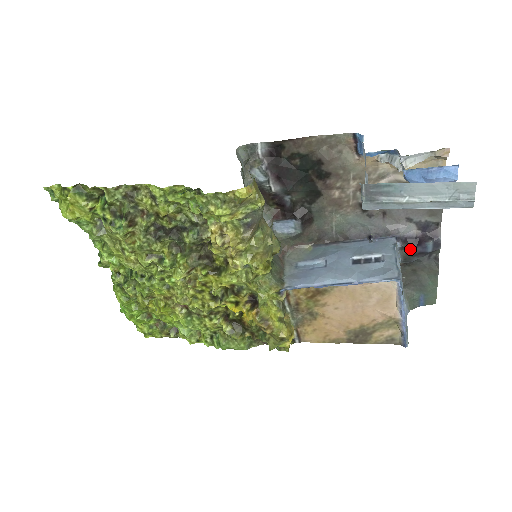
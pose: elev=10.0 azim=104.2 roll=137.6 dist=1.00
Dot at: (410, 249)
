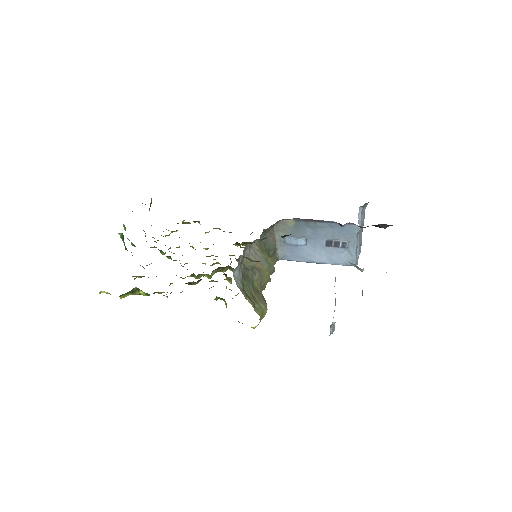
Dot at: occluded
